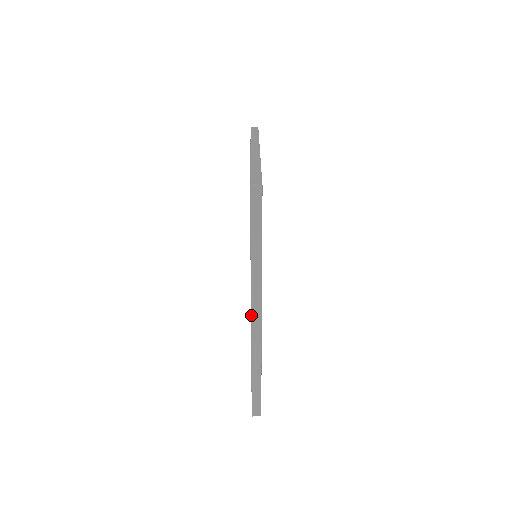
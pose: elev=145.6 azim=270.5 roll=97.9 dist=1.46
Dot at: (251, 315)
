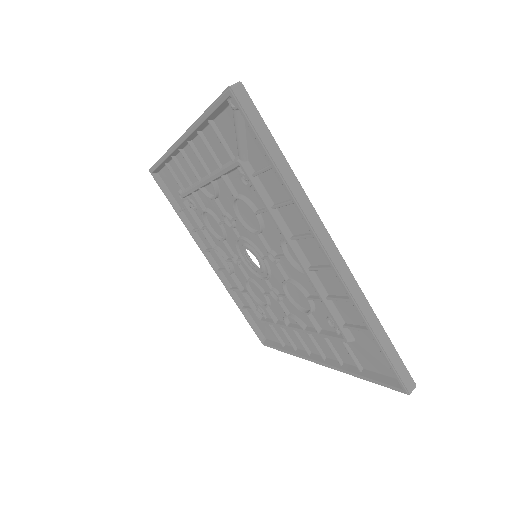
Dot at: occluded
